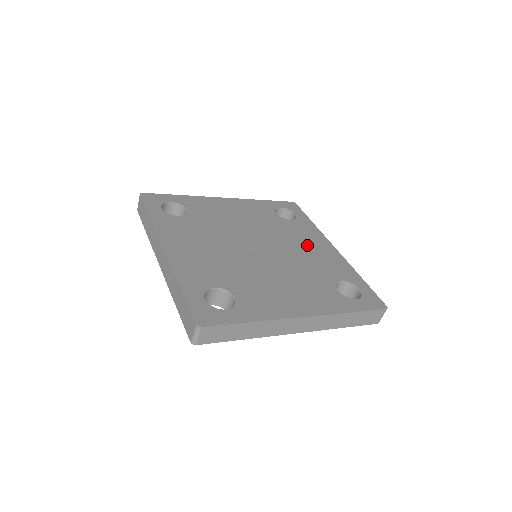
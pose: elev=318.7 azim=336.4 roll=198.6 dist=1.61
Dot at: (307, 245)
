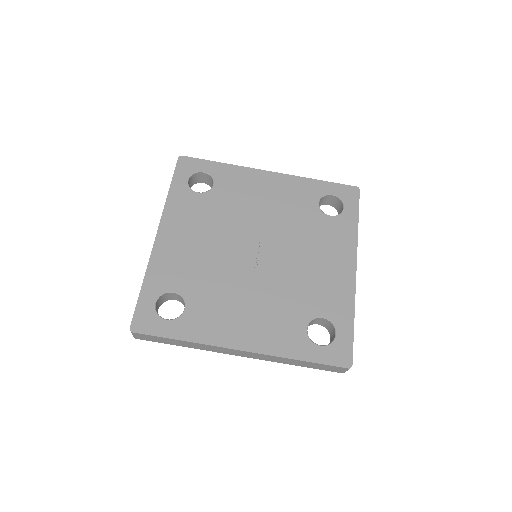
Dot at: (261, 198)
